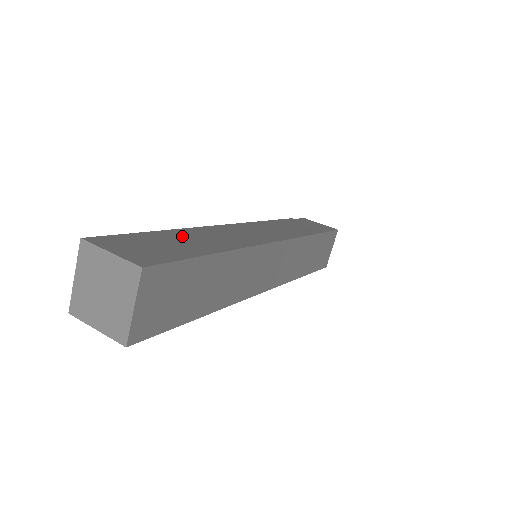
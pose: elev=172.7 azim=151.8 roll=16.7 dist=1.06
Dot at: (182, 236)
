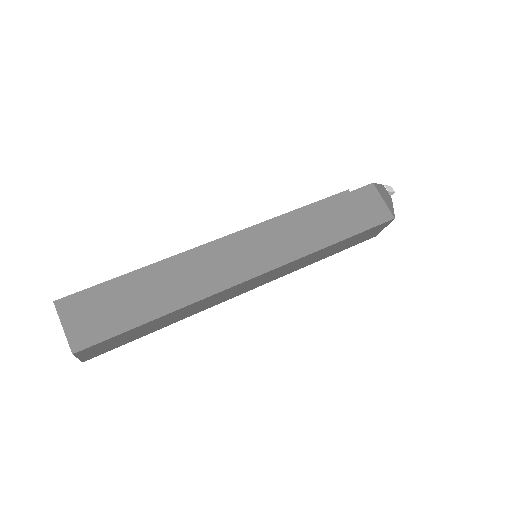
Dot at: (147, 282)
